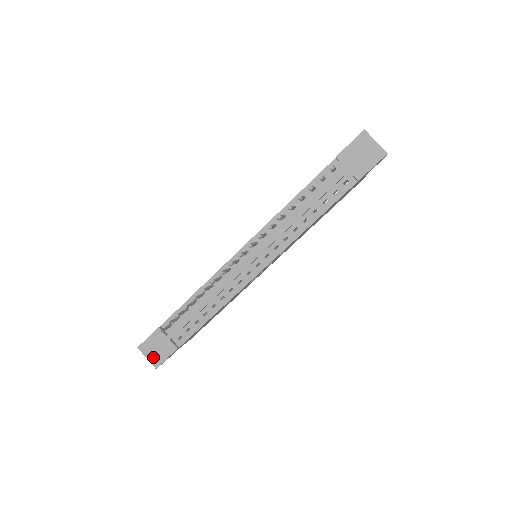
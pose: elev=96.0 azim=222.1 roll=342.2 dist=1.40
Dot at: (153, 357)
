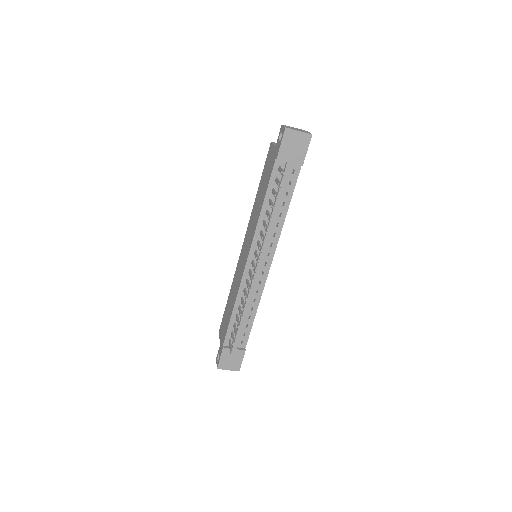
Dot at: (232, 367)
